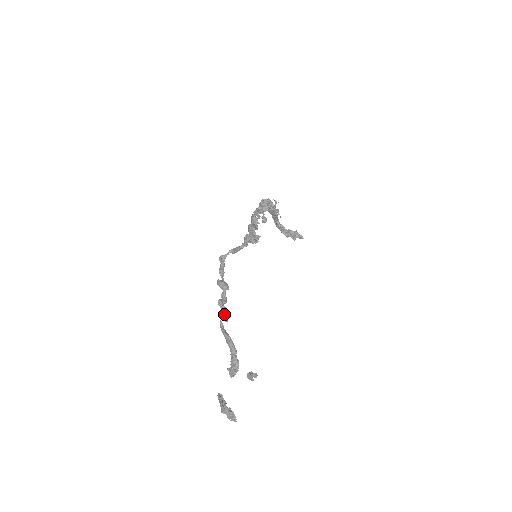
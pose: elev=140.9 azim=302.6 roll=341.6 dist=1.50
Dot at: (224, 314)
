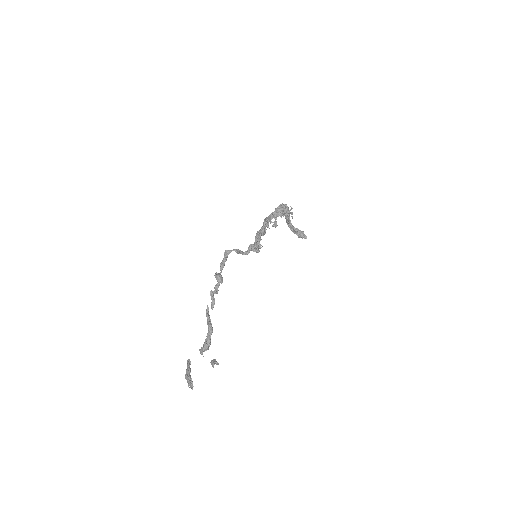
Dot at: (212, 304)
